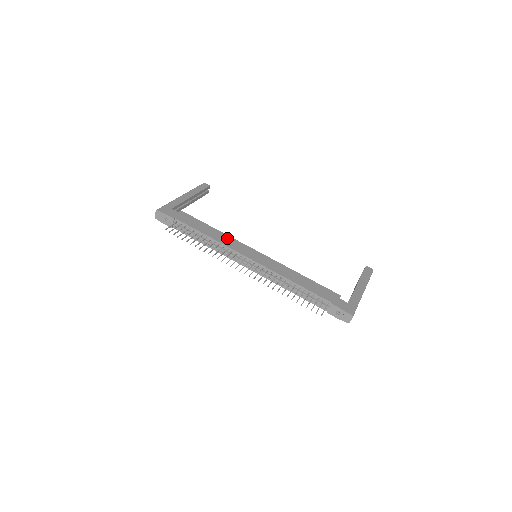
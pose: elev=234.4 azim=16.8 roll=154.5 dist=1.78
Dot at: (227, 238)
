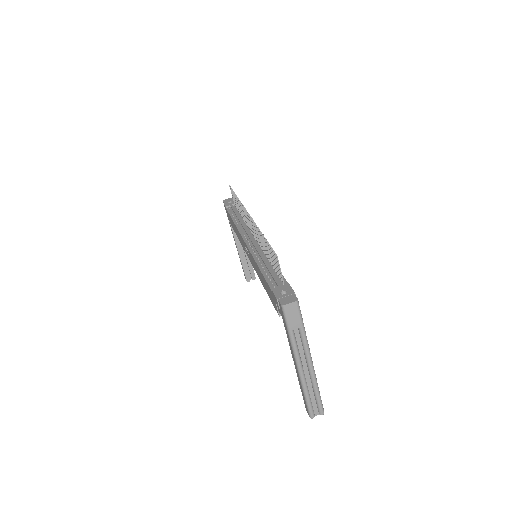
Dot at: occluded
